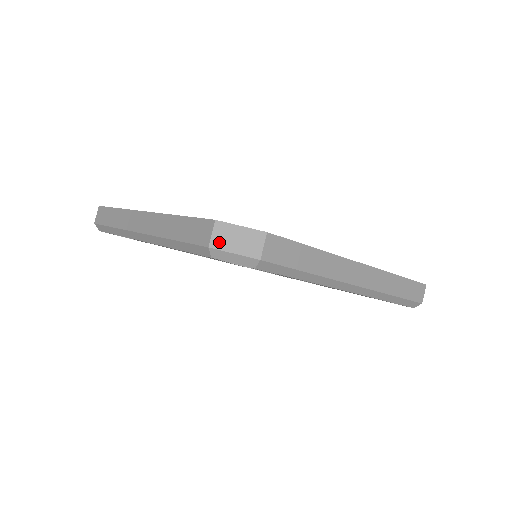
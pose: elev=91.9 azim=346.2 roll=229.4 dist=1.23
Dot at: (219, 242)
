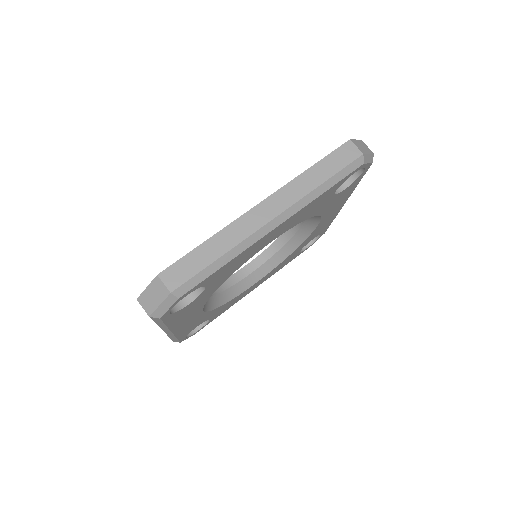
Dot at: (362, 150)
